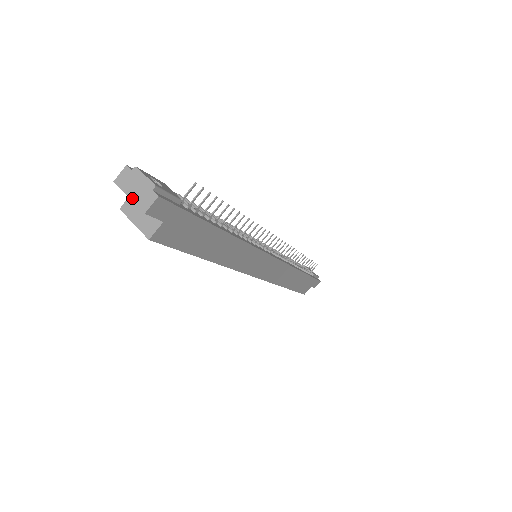
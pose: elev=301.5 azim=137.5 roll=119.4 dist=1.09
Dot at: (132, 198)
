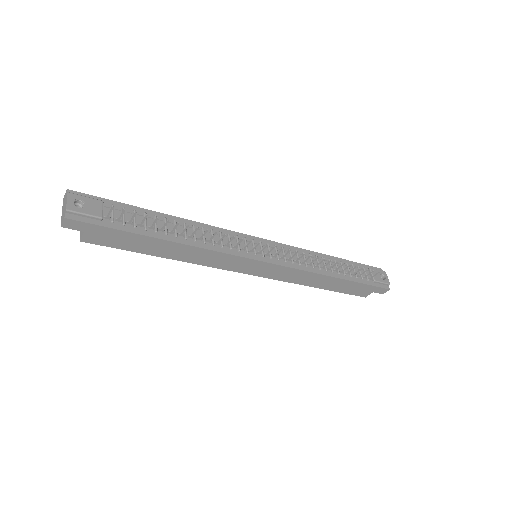
Dot at: (62, 214)
